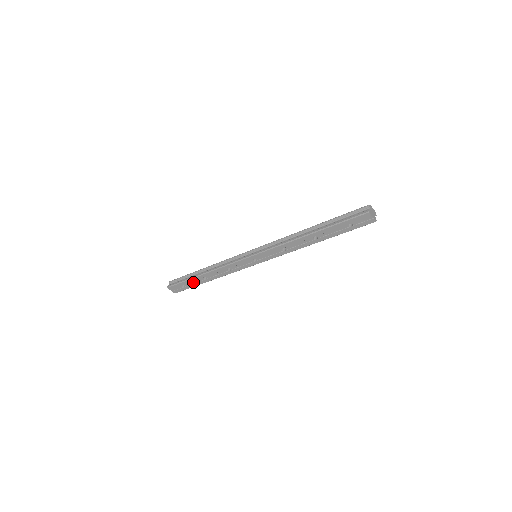
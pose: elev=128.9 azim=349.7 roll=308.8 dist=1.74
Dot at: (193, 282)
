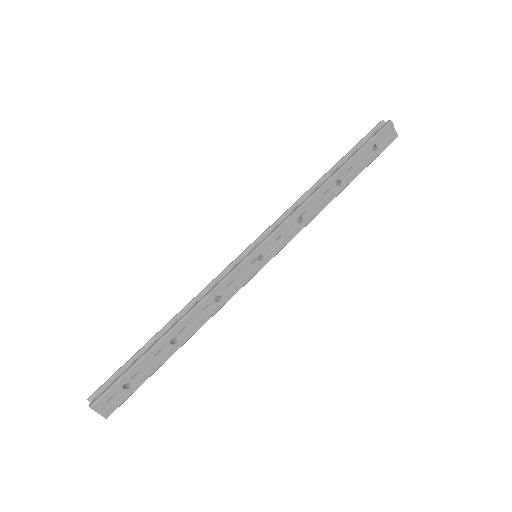
Dot at: (148, 364)
